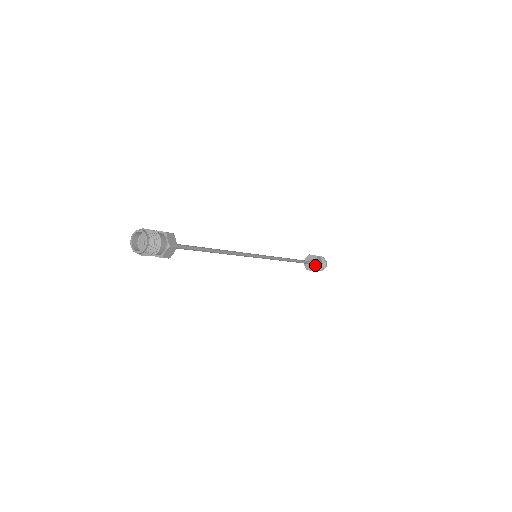
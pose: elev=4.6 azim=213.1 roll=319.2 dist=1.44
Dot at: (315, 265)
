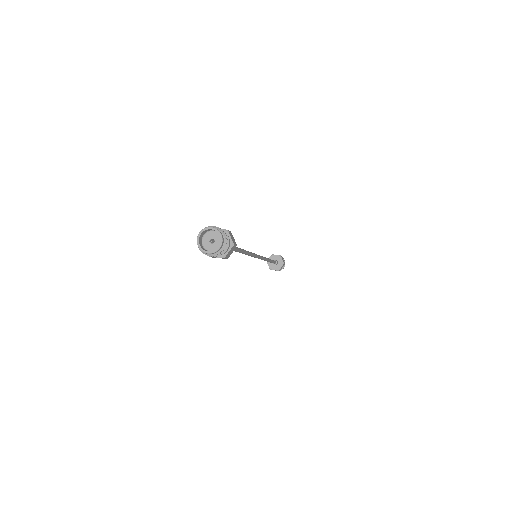
Dot at: (276, 267)
